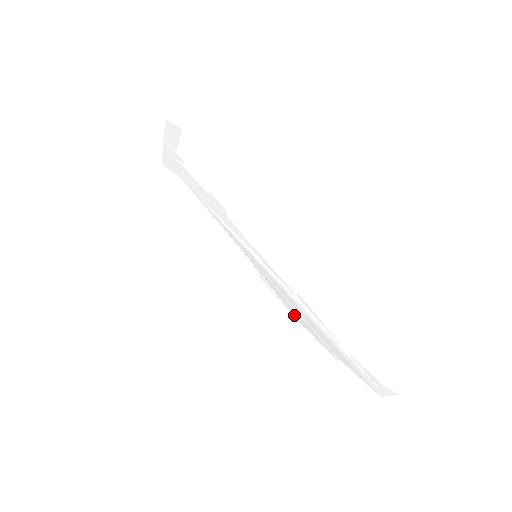
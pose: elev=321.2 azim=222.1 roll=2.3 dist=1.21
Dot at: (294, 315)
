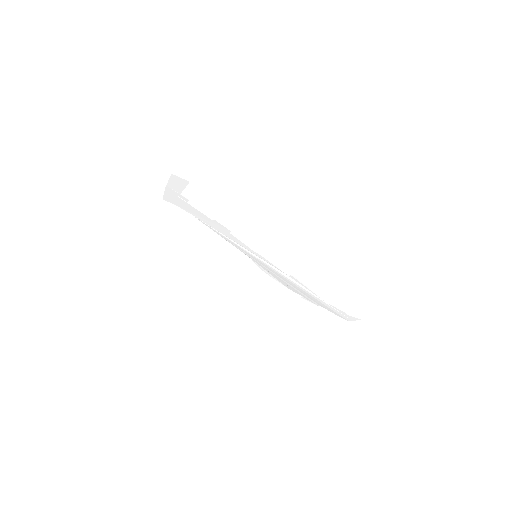
Dot at: (285, 286)
